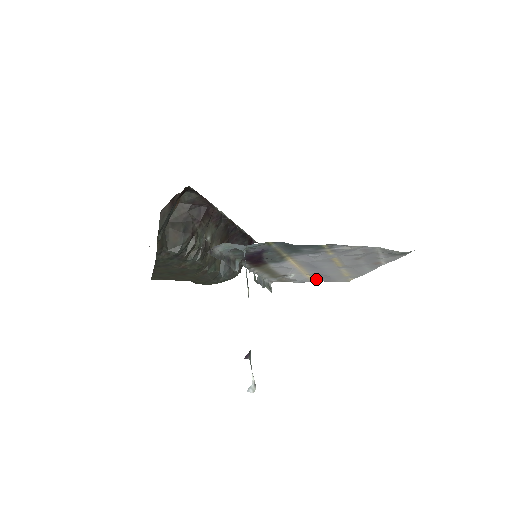
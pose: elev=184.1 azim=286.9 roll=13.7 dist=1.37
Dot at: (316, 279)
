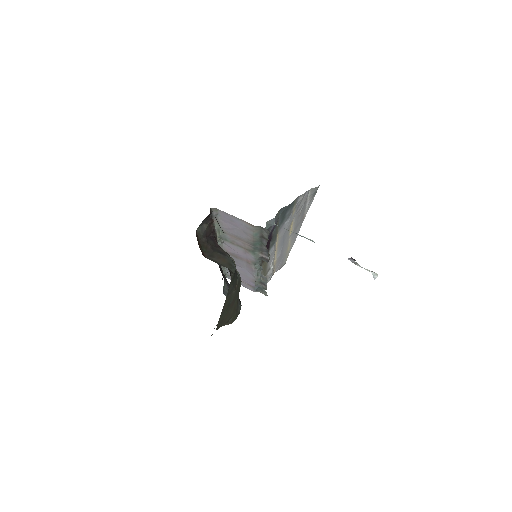
Dot at: (274, 271)
